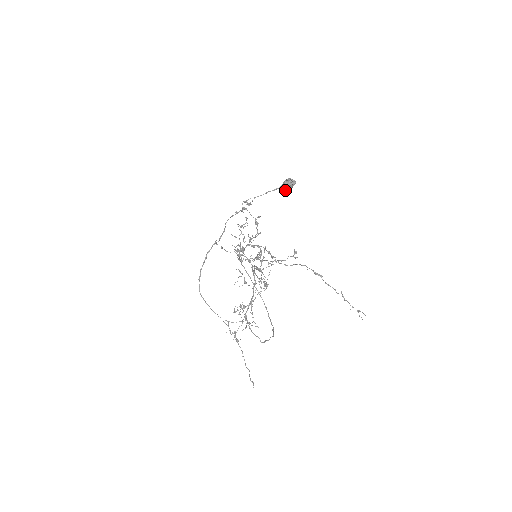
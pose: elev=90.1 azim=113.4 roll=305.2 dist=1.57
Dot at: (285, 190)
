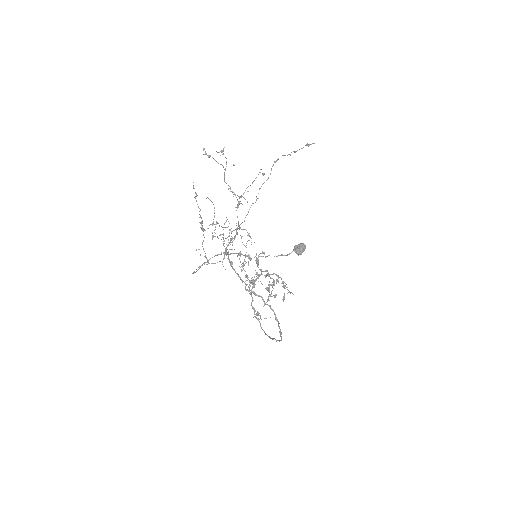
Dot at: (296, 250)
